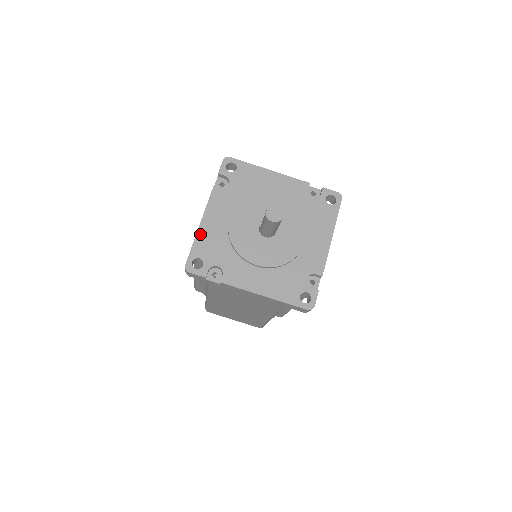
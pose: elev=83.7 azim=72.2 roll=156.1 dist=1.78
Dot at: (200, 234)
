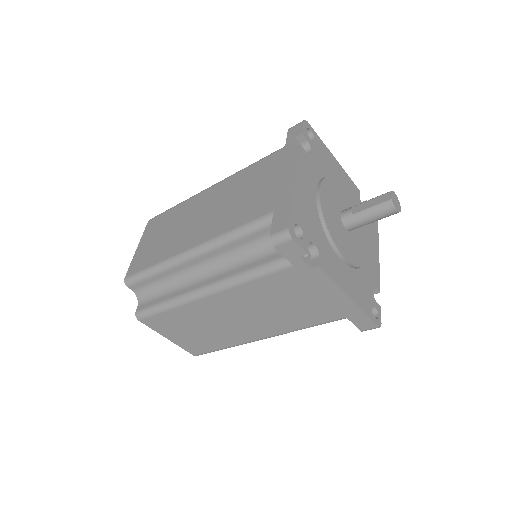
Dot at: (297, 195)
